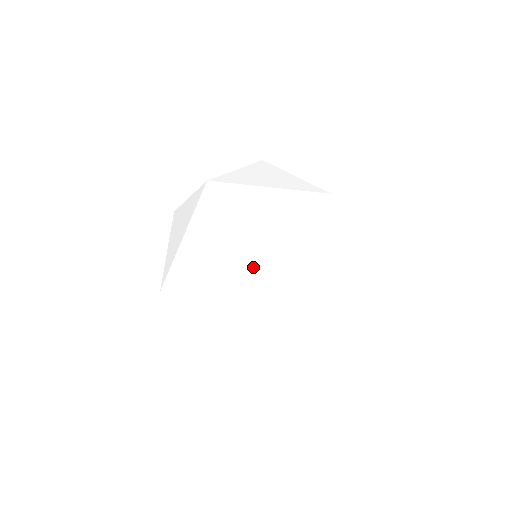
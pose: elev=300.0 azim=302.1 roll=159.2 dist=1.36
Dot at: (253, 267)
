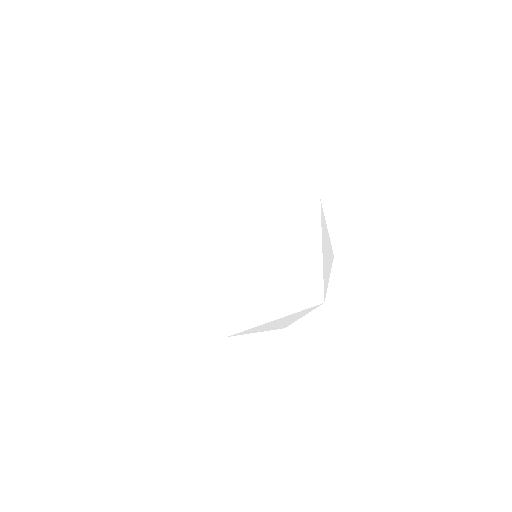
Dot at: occluded
